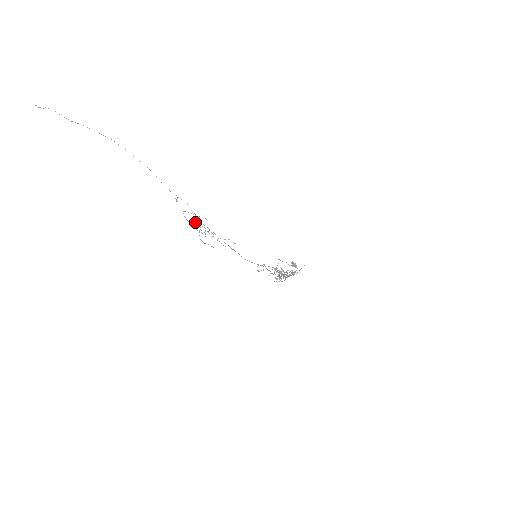
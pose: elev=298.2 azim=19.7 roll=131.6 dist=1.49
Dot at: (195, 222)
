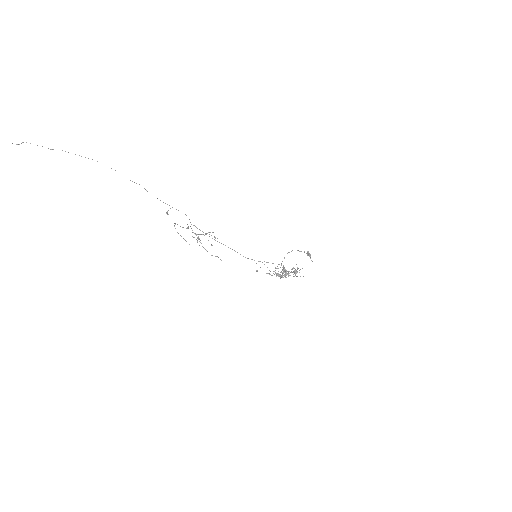
Dot at: occluded
